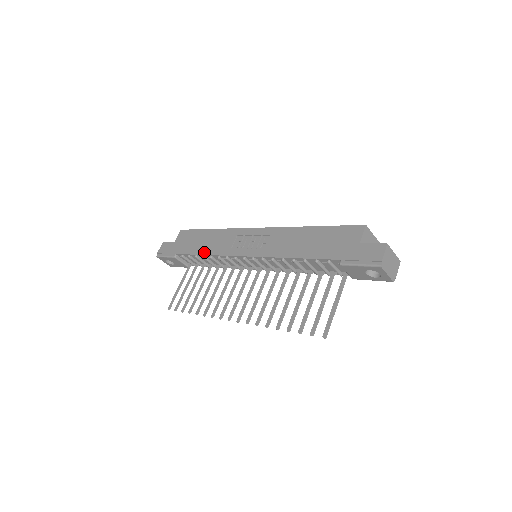
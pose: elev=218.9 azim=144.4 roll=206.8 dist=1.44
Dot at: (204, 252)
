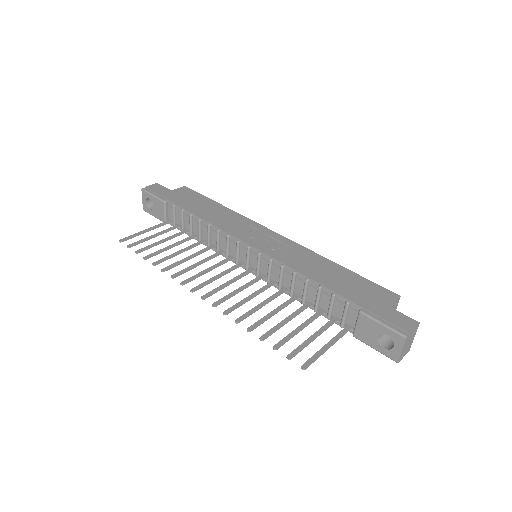
Dot at: (204, 217)
